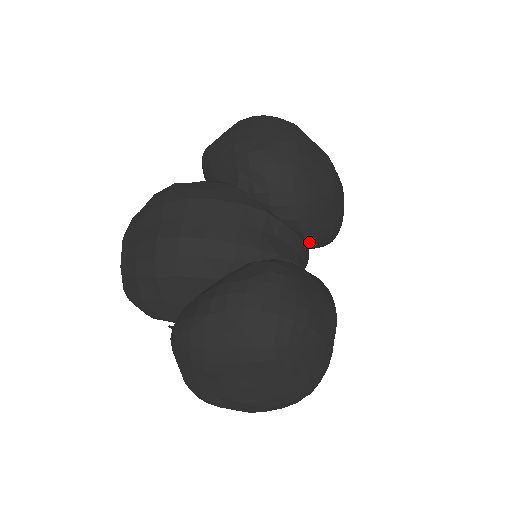
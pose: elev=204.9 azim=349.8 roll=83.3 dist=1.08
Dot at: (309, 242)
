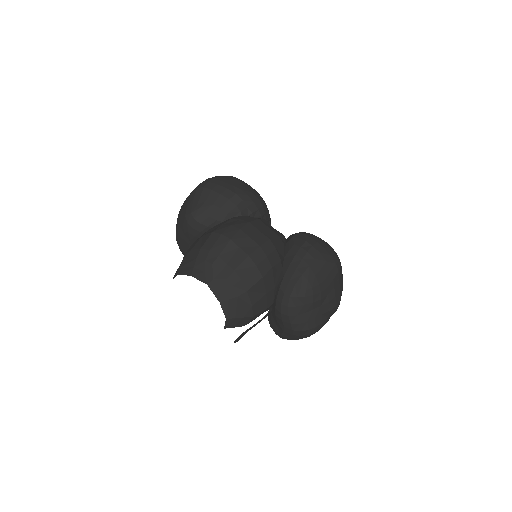
Dot at: occluded
